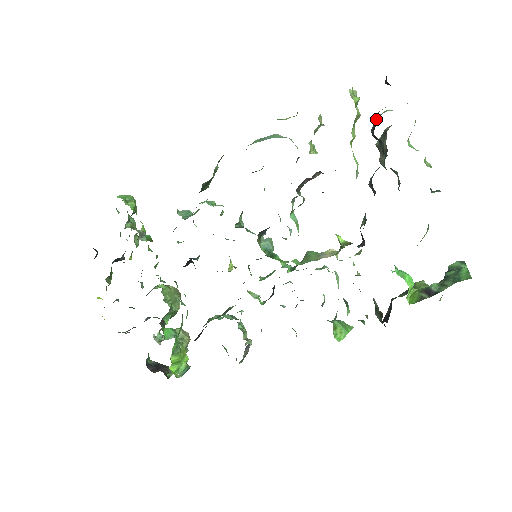
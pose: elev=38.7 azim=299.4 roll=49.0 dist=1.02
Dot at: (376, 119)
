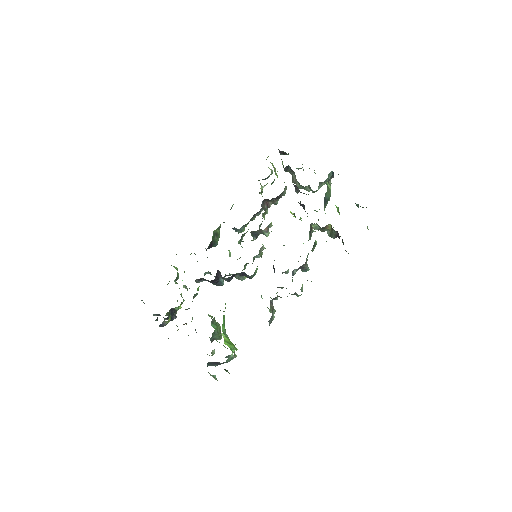
Dot at: (283, 165)
